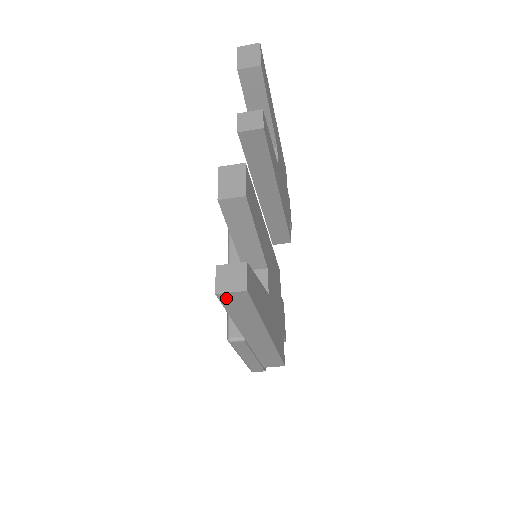
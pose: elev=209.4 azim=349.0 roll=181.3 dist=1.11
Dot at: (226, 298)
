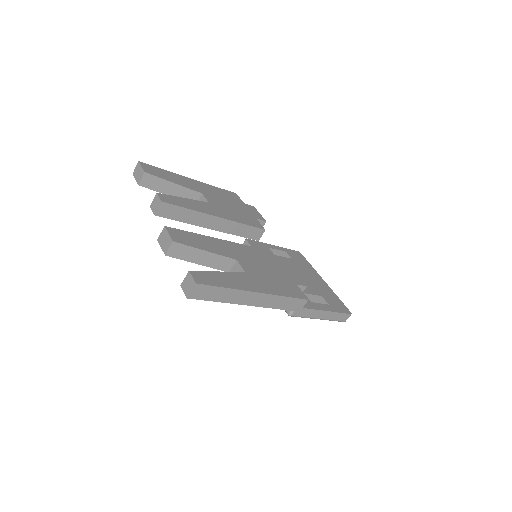
Dot at: (195, 295)
